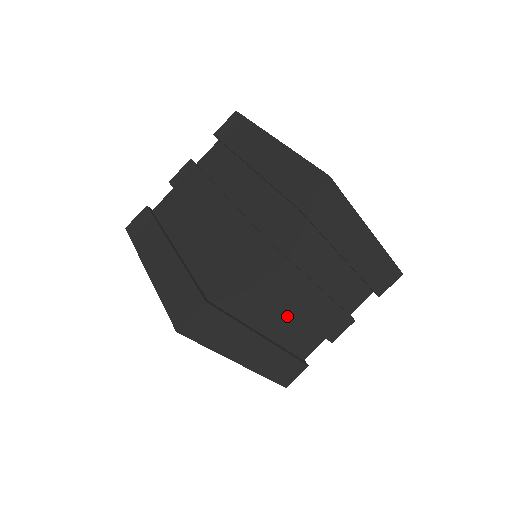
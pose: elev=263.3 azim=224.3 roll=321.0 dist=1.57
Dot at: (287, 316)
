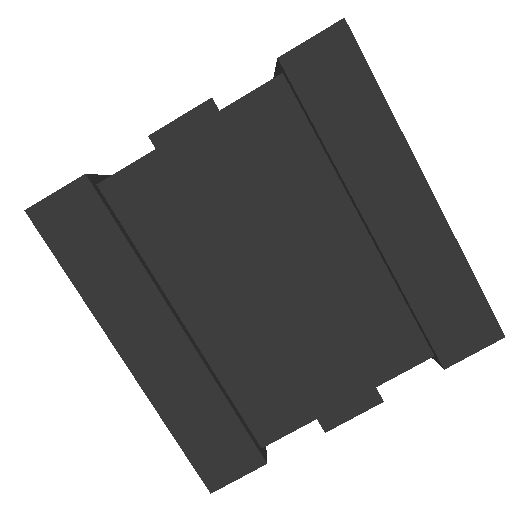
Dot at: (238, 308)
